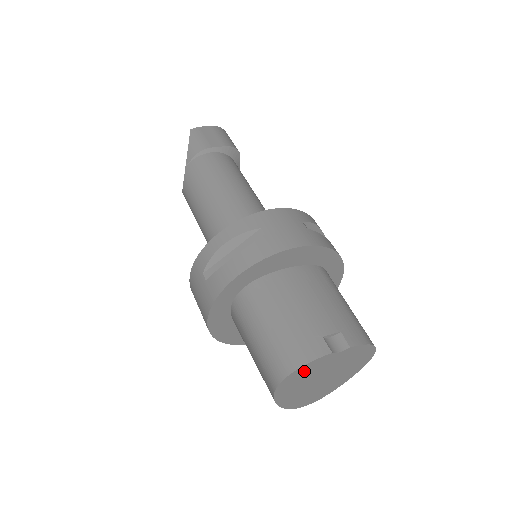
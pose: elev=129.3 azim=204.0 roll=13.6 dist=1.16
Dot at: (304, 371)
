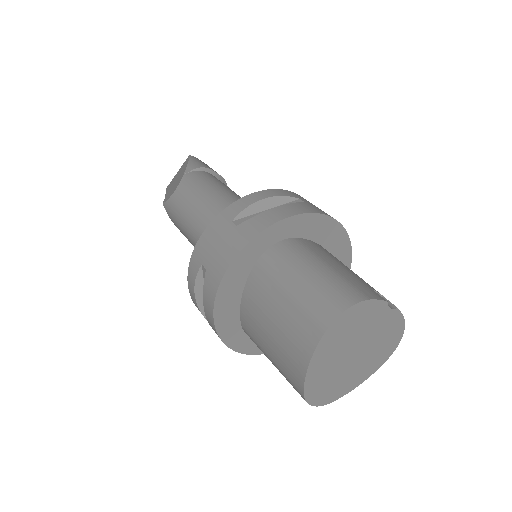
Dot at: (359, 314)
